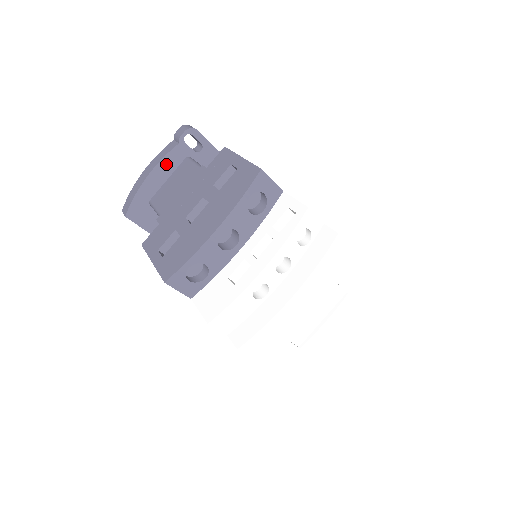
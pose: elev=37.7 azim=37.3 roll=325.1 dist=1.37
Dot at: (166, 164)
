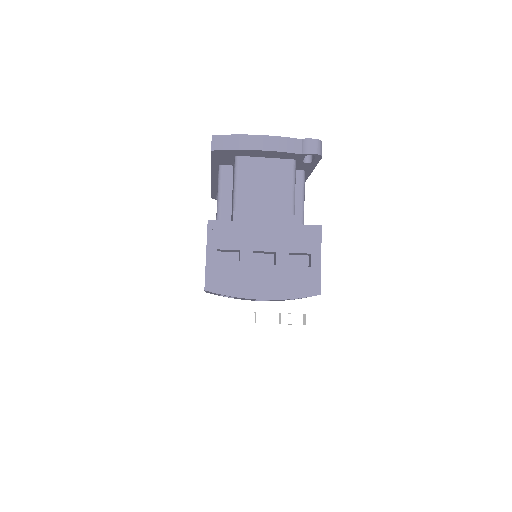
Dot at: (278, 154)
